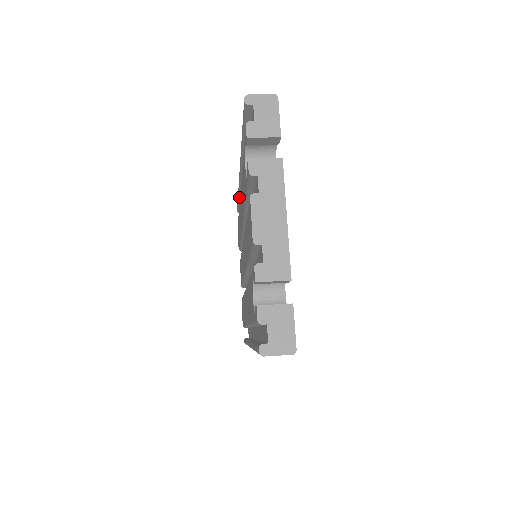
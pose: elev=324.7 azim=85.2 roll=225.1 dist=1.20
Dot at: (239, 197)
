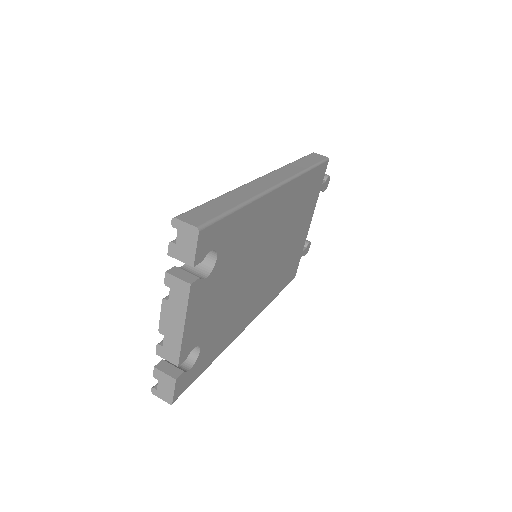
Dot at: occluded
